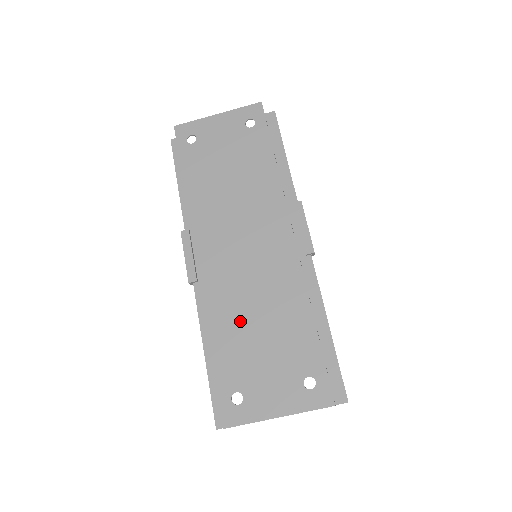
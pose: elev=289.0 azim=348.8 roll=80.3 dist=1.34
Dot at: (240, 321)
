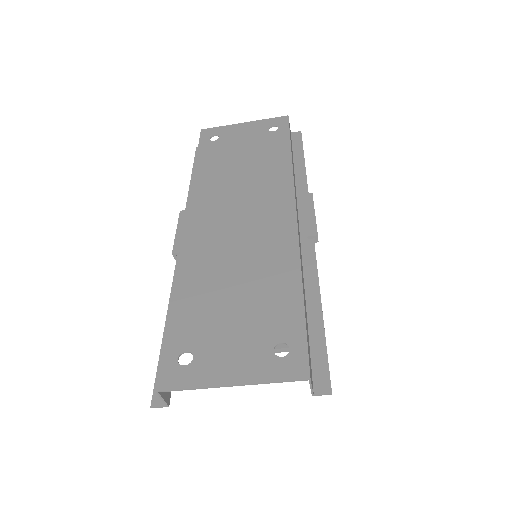
Dot at: (214, 280)
